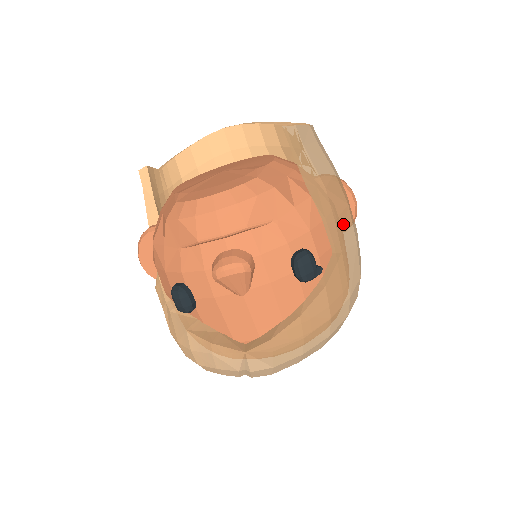
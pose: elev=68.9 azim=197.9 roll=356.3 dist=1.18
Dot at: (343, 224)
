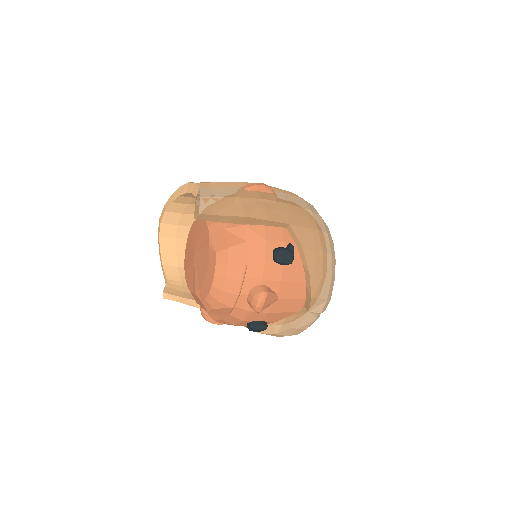
Dot at: (273, 212)
